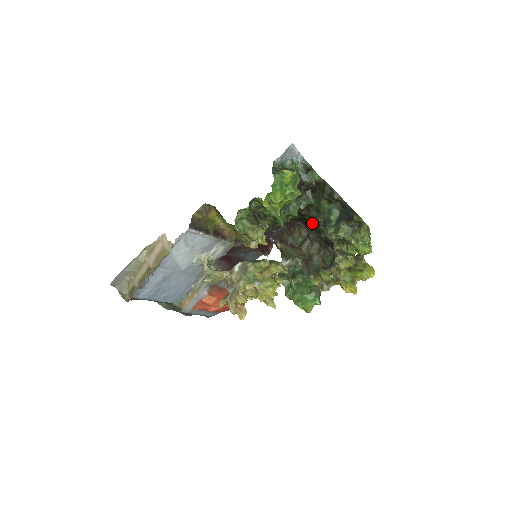
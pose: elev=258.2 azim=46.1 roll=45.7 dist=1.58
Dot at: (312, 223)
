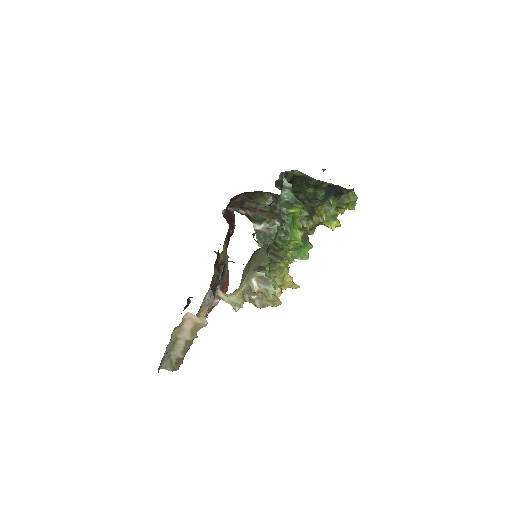
Dot at: occluded
